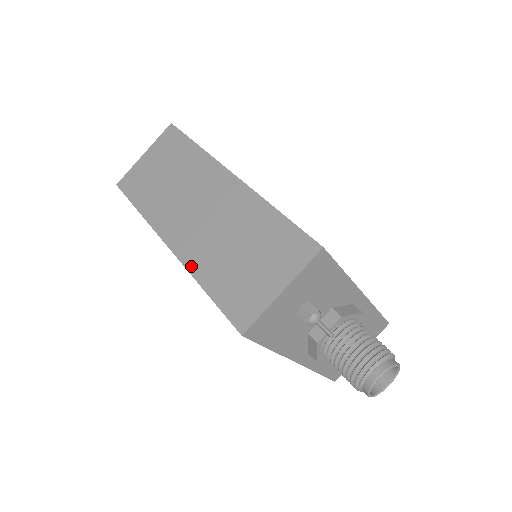
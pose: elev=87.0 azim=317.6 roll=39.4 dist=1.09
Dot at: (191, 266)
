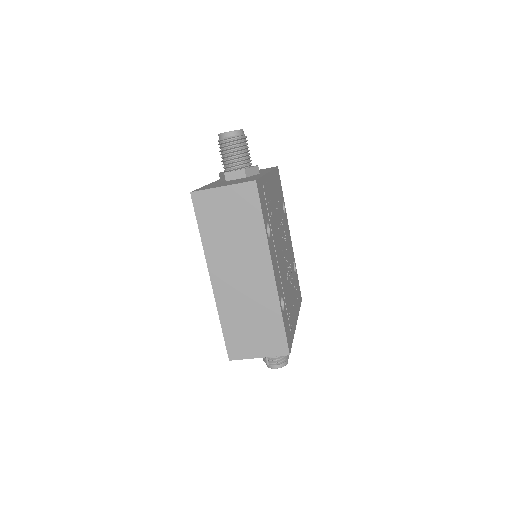
Dot at: (220, 306)
